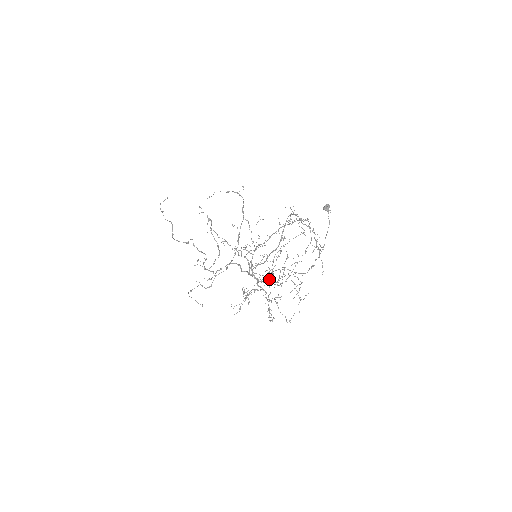
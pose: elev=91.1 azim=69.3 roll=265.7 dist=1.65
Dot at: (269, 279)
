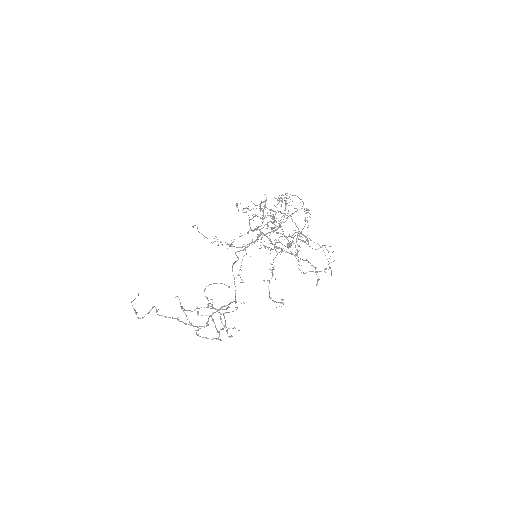
Dot at: occluded
